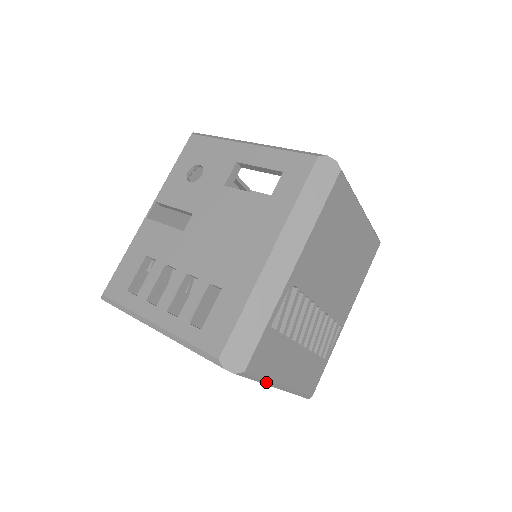
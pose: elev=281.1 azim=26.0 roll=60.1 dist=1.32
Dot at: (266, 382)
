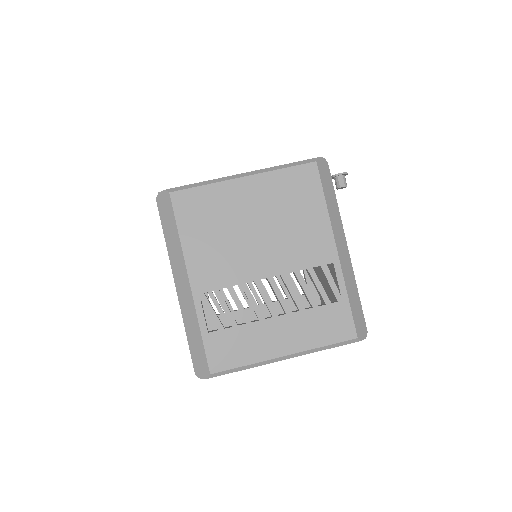
Dot at: (256, 365)
